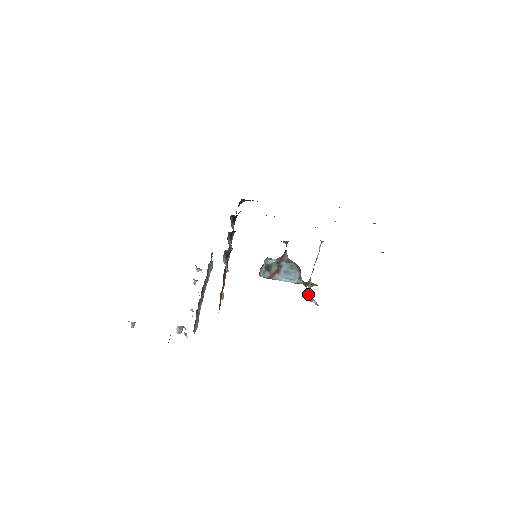
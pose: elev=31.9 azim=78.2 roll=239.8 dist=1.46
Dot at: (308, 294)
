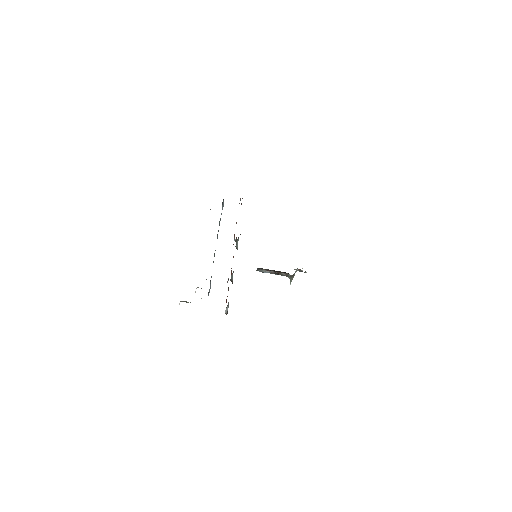
Dot at: occluded
